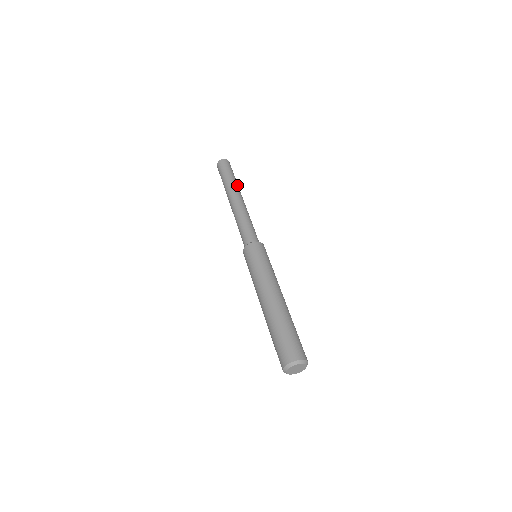
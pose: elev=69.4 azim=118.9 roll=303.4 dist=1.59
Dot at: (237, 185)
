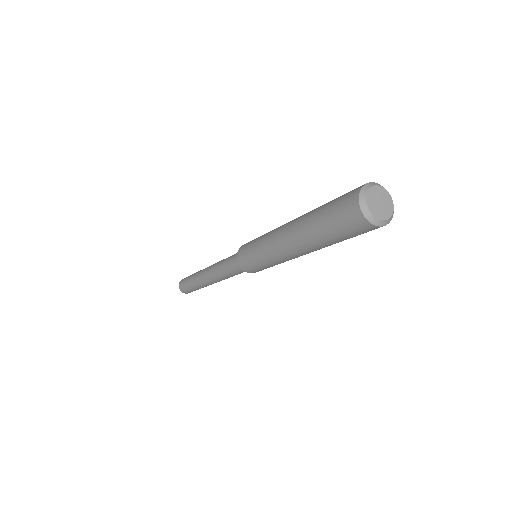
Dot at: occluded
